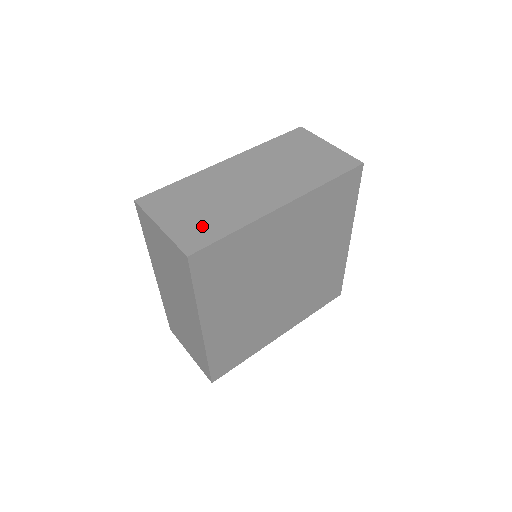
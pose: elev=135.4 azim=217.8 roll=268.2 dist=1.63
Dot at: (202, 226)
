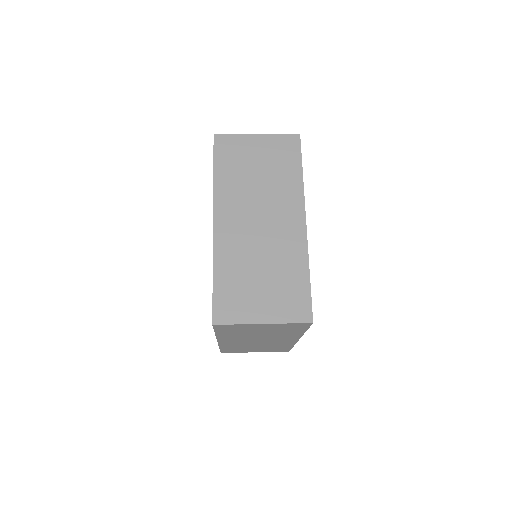
Dot at: occluded
